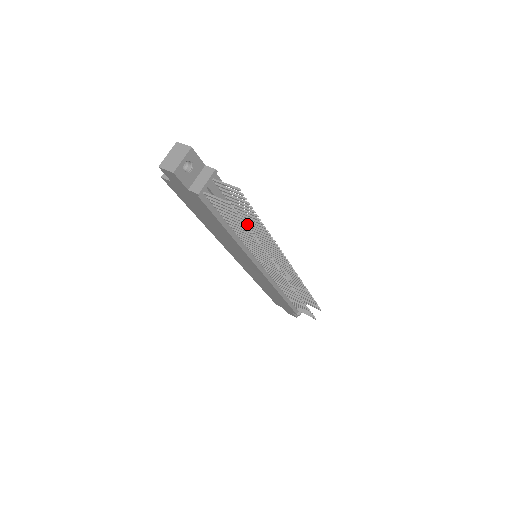
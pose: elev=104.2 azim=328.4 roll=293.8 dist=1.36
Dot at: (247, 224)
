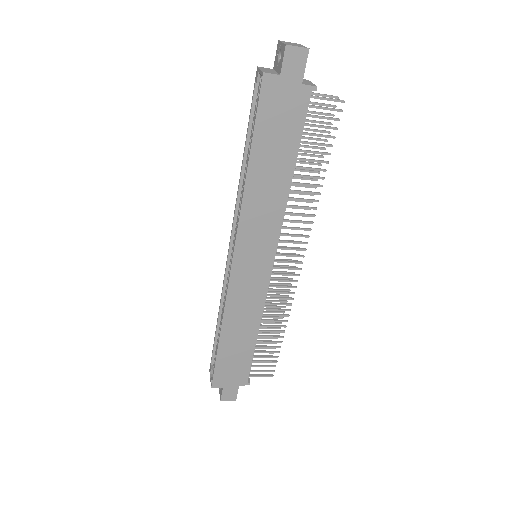
Dot at: occluded
